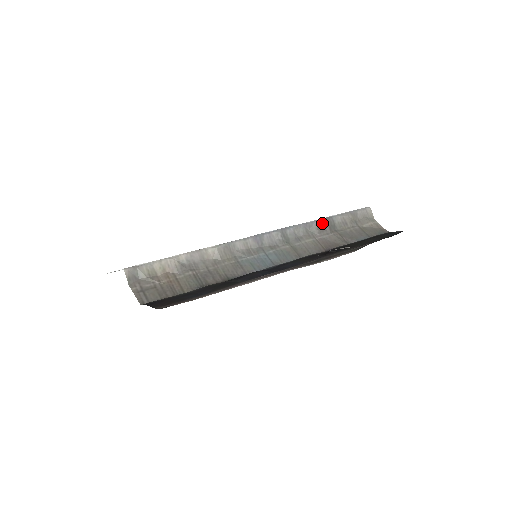
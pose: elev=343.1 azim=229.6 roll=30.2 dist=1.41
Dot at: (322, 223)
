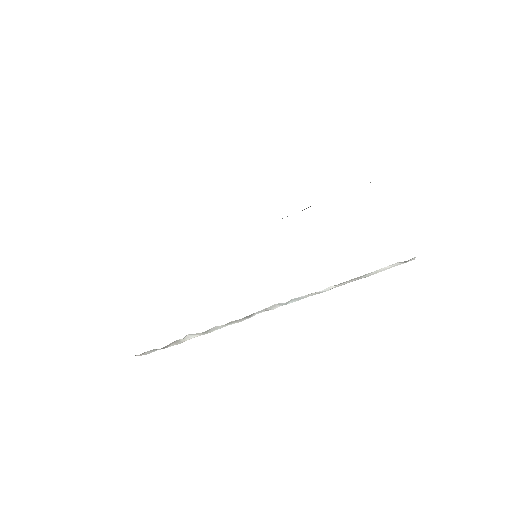
Dot at: occluded
